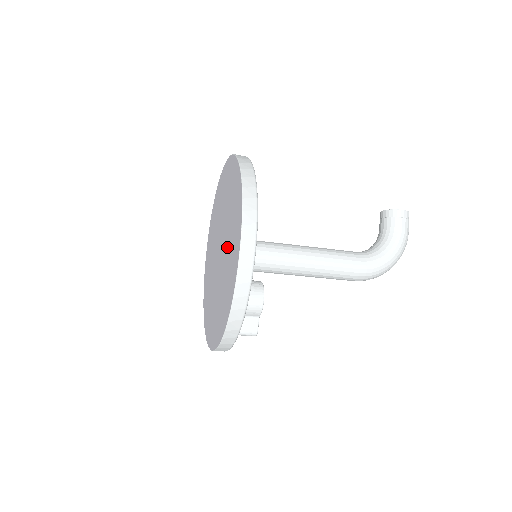
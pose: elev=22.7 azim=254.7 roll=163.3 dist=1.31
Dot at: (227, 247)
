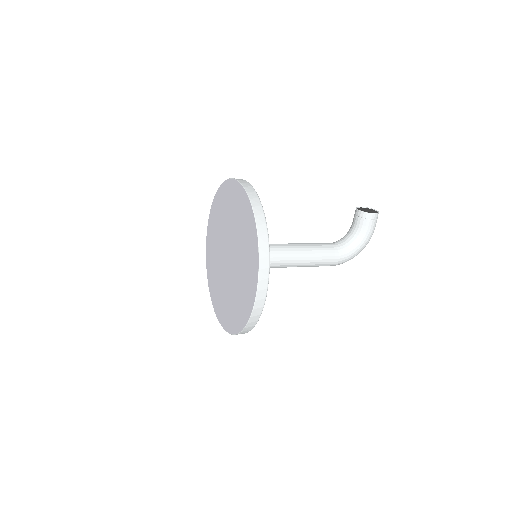
Dot at: (239, 270)
